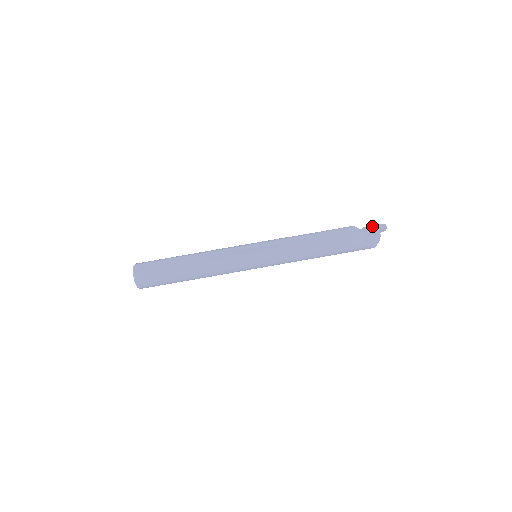
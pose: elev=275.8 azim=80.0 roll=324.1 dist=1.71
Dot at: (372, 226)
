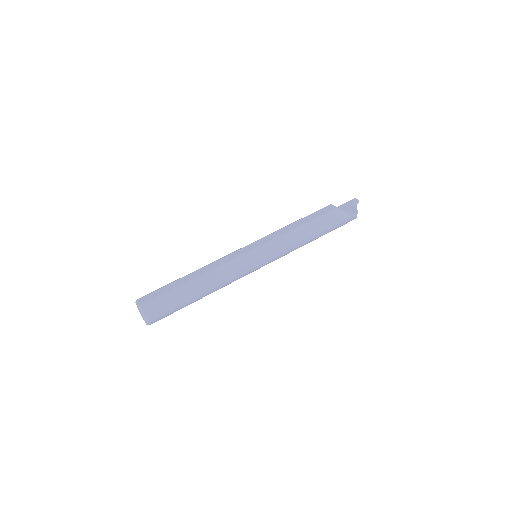
Dot at: (345, 203)
